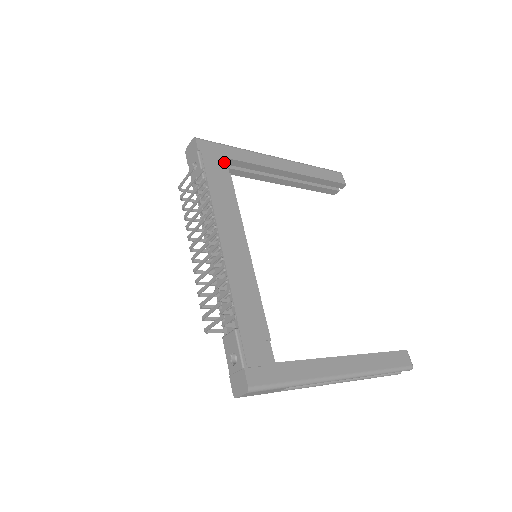
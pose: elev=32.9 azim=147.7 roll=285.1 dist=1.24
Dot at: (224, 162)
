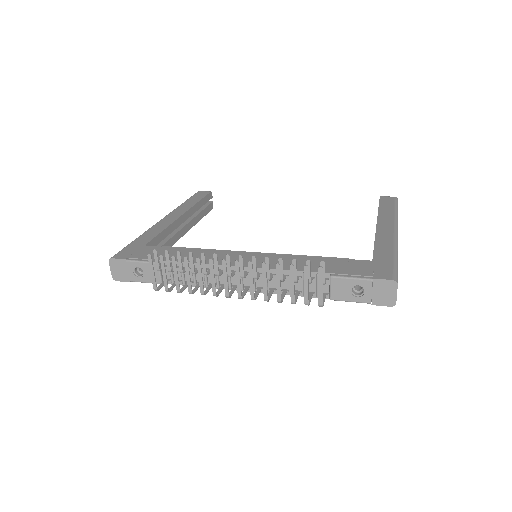
Dot at: (149, 247)
